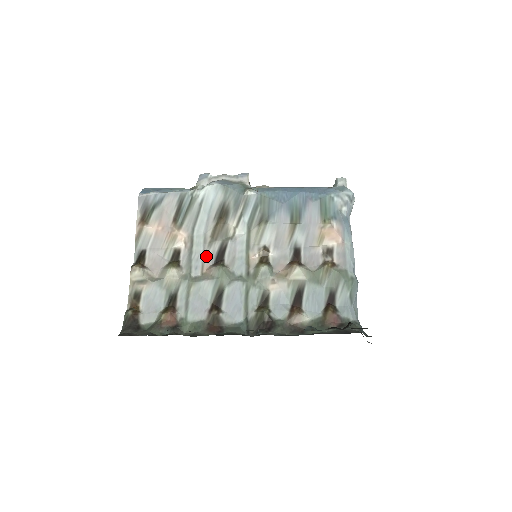
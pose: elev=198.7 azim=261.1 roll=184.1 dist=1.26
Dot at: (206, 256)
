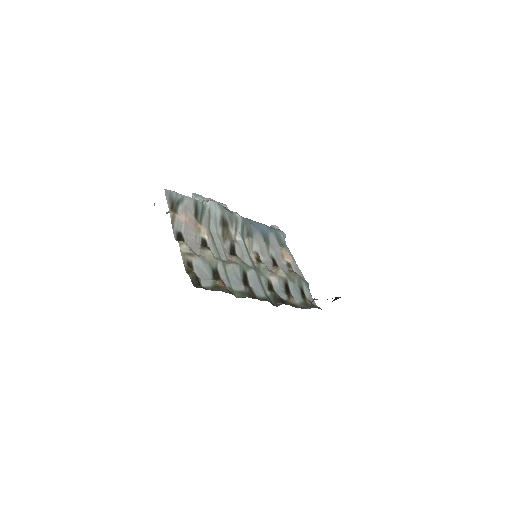
Dot at: (224, 248)
